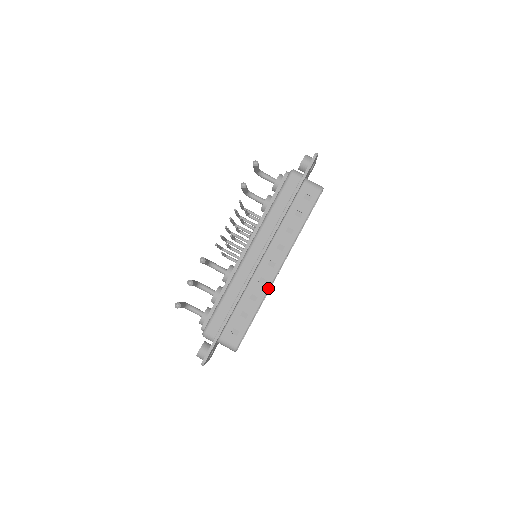
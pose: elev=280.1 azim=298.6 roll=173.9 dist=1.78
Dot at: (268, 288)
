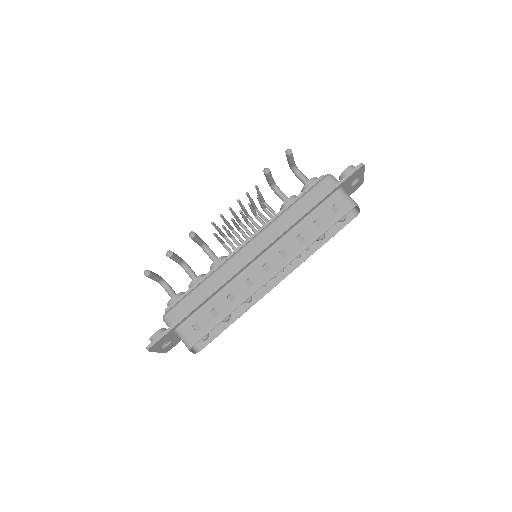
Dot at: (252, 293)
